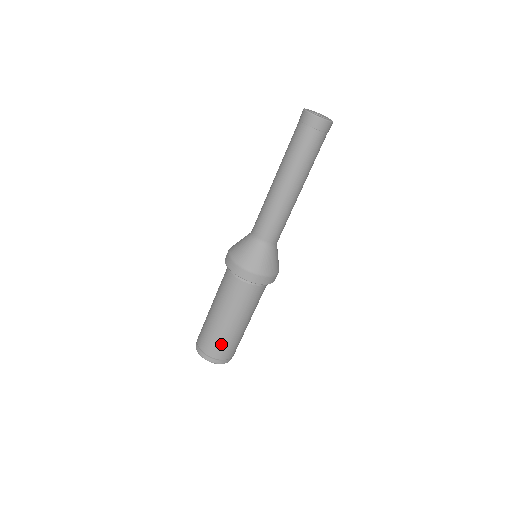
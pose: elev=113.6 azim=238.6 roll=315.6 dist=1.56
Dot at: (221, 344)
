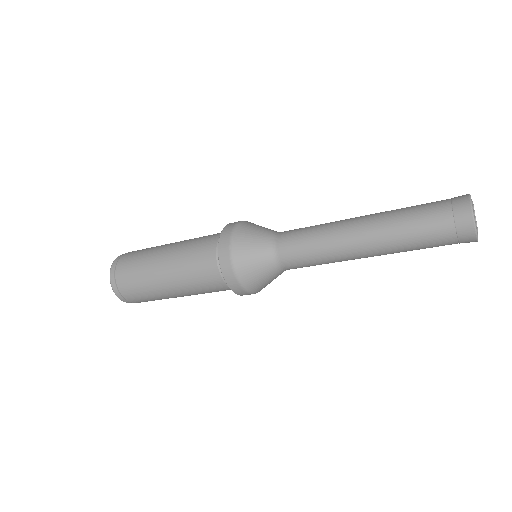
Dot at: (137, 285)
